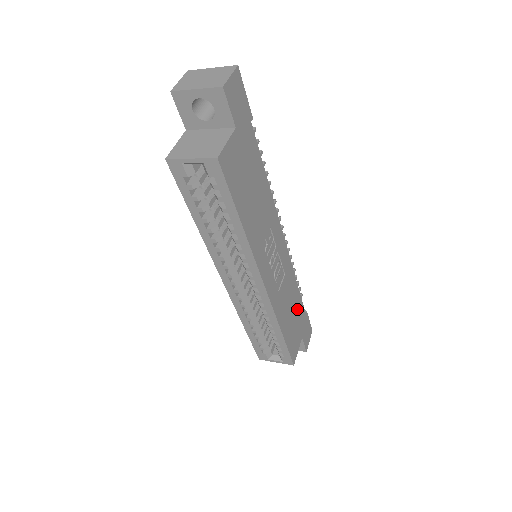
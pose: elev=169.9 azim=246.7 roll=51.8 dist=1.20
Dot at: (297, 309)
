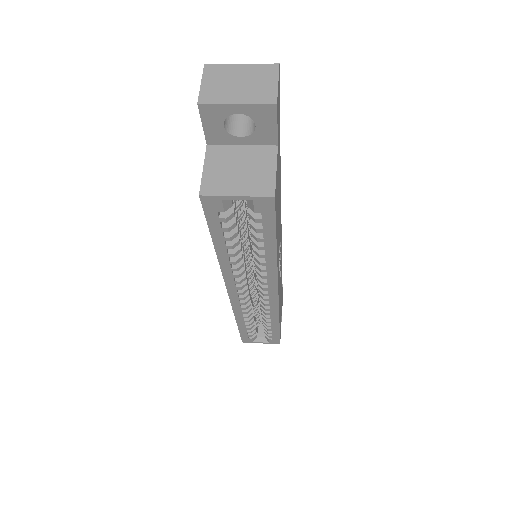
Dot at: (281, 290)
